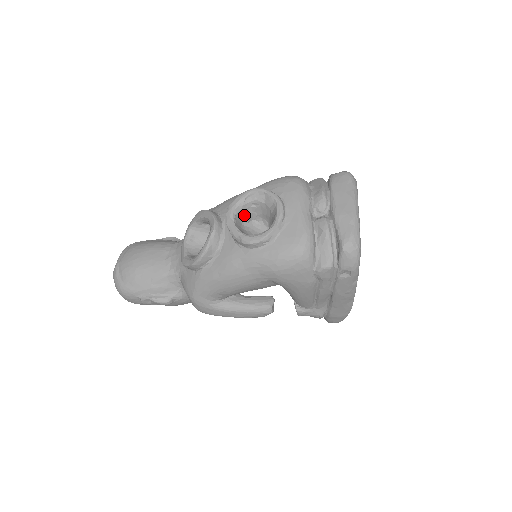
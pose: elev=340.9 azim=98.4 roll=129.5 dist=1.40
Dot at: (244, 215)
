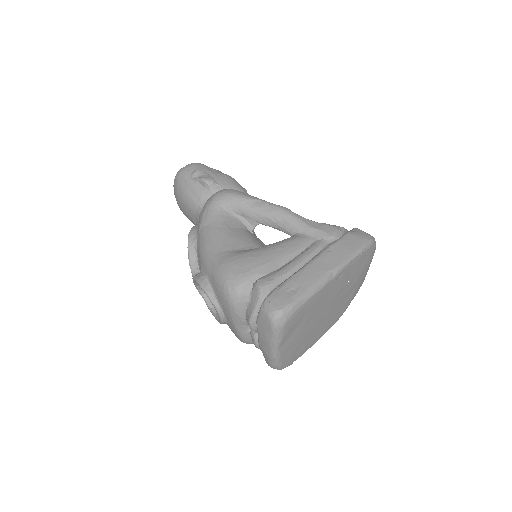
Dot at: occluded
